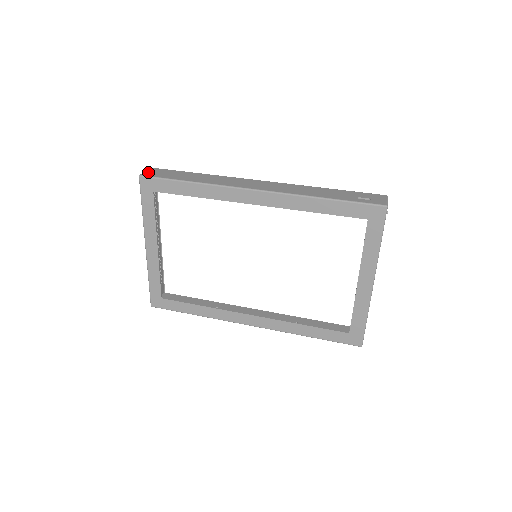
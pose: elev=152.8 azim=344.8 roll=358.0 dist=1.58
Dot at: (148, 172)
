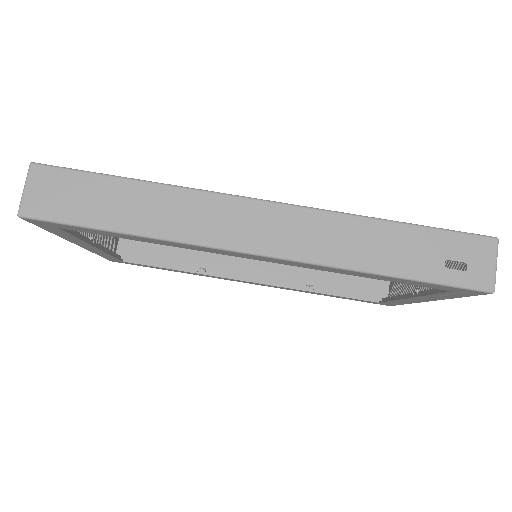
Dot at: (30, 195)
